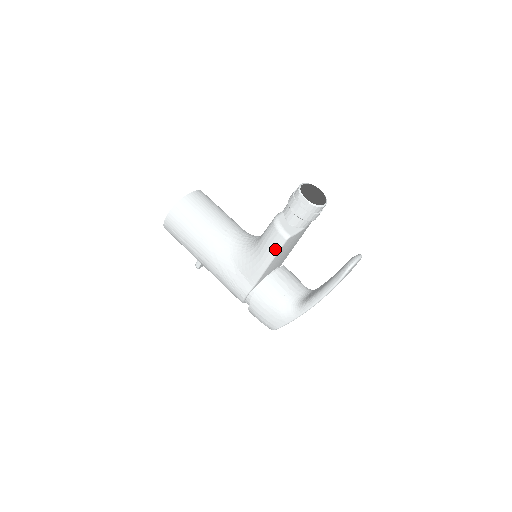
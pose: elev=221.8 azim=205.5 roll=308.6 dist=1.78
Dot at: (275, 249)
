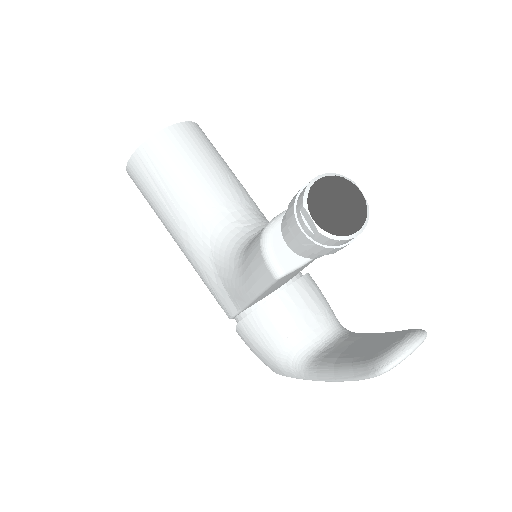
Dot at: (261, 283)
